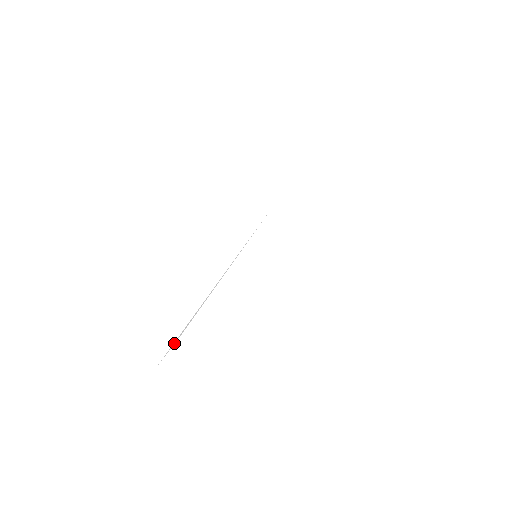
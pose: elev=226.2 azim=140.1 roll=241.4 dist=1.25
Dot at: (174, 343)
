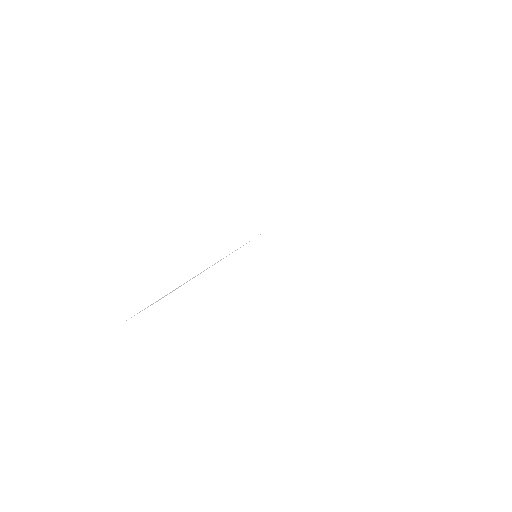
Dot at: (148, 306)
